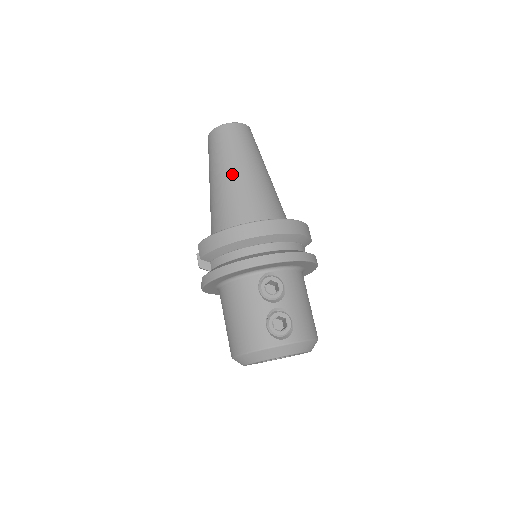
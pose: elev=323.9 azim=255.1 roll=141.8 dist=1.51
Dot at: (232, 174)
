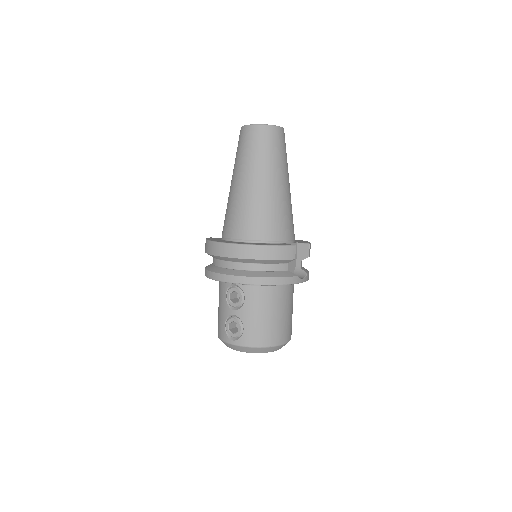
Dot at: (235, 183)
